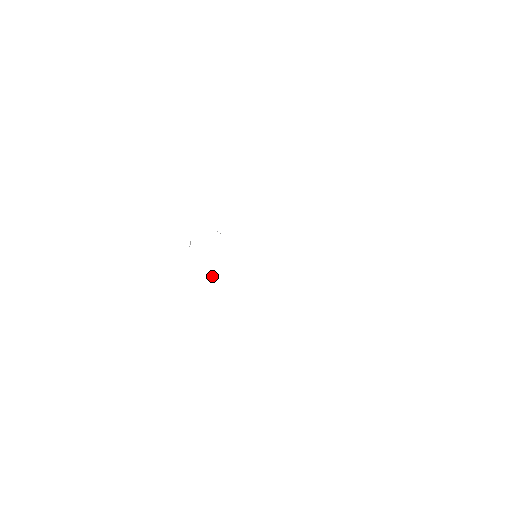
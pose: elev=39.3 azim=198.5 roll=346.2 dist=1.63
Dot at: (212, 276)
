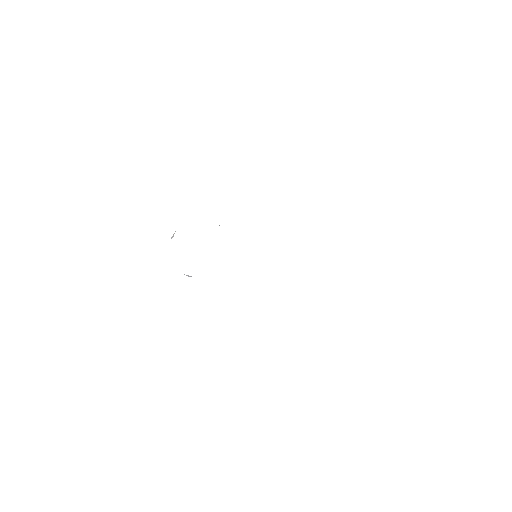
Dot at: (188, 276)
